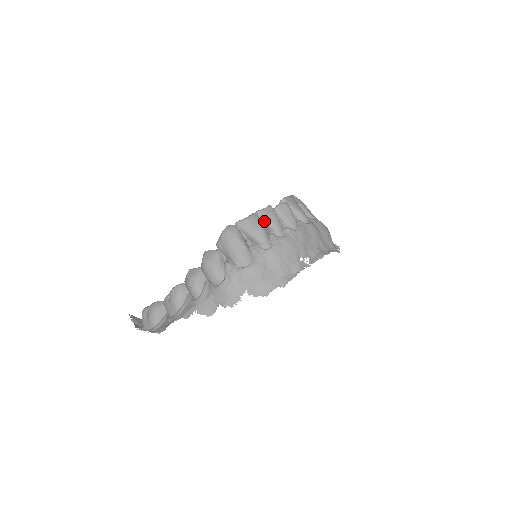
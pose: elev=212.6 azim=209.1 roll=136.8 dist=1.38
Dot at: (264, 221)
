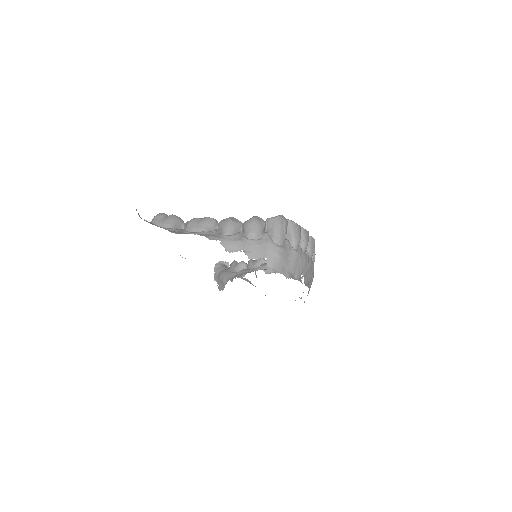
Dot at: (302, 235)
